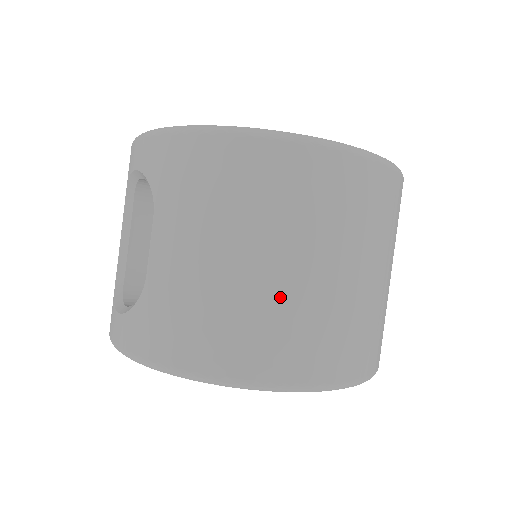
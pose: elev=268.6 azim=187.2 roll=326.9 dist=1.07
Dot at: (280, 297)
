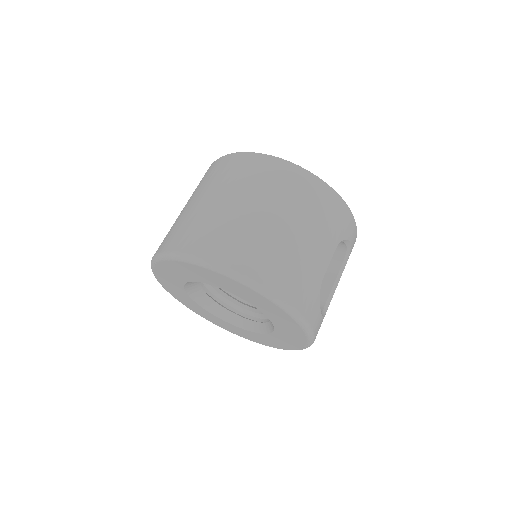
Dot at: (191, 214)
